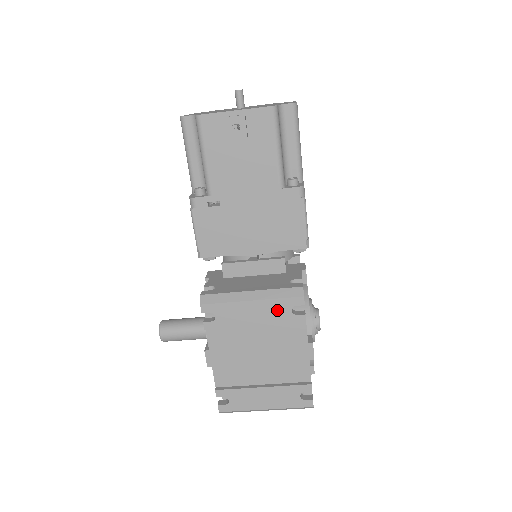
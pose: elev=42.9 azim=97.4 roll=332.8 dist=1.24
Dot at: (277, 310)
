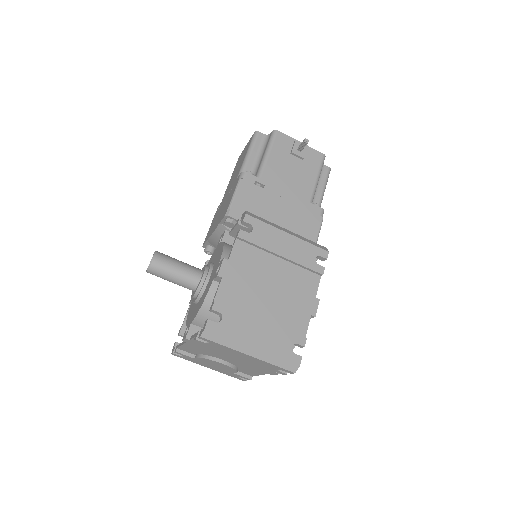
Dot at: (305, 252)
